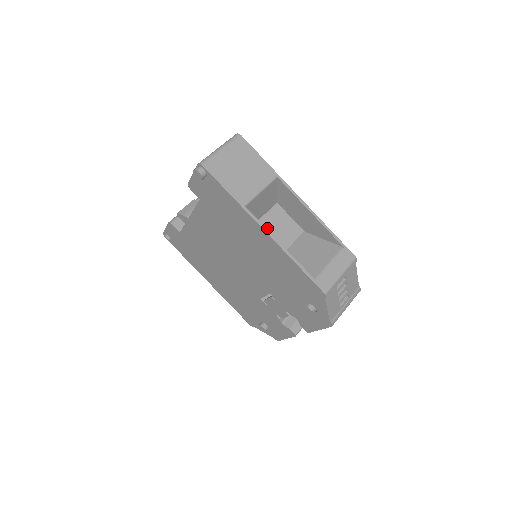
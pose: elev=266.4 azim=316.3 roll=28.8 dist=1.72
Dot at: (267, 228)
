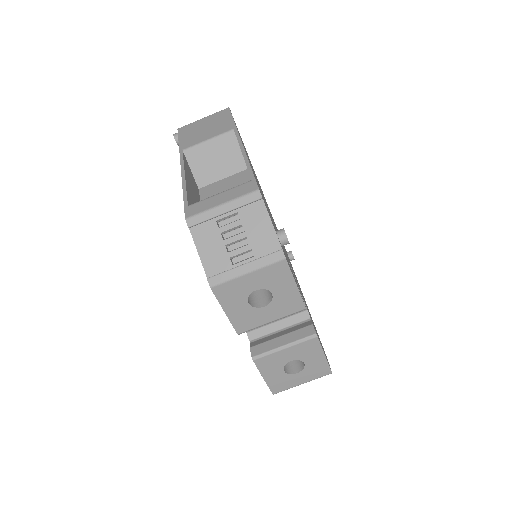
Dot at: (220, 187)
